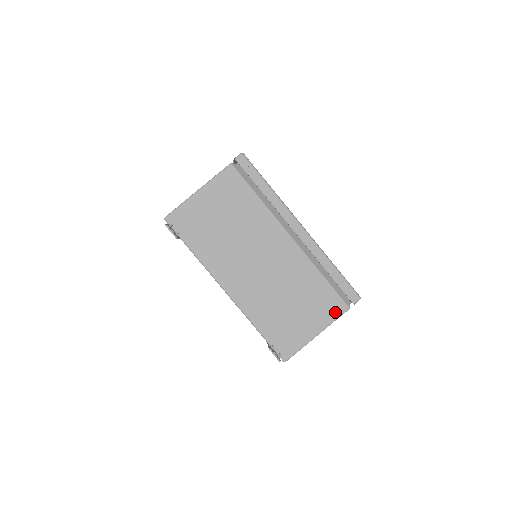
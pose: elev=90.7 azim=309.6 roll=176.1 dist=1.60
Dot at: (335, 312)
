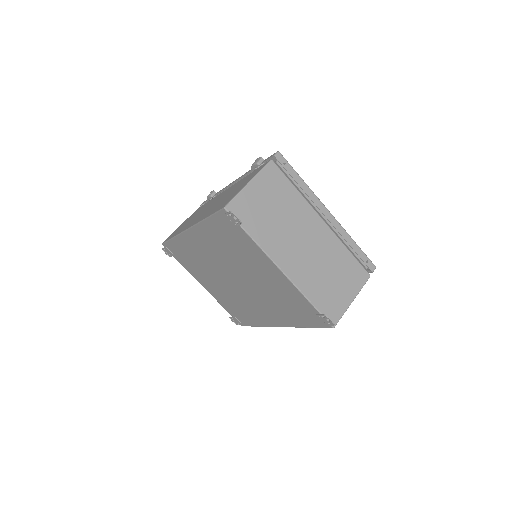
Dot at: (362, 280)
